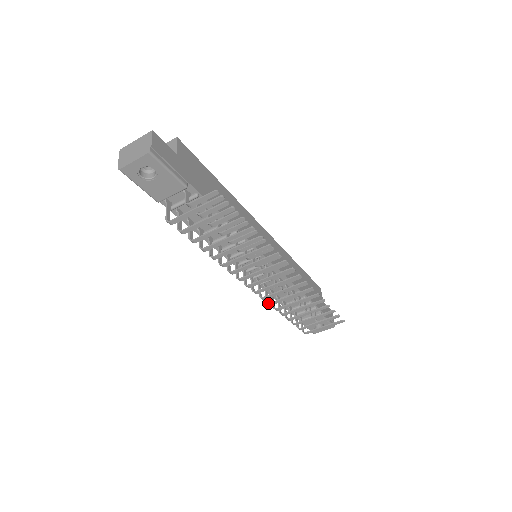
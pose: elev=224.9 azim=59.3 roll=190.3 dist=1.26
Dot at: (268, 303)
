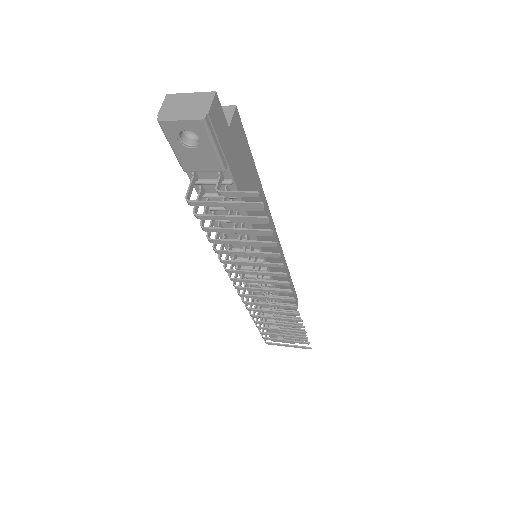
Dot at: (247, 308)
